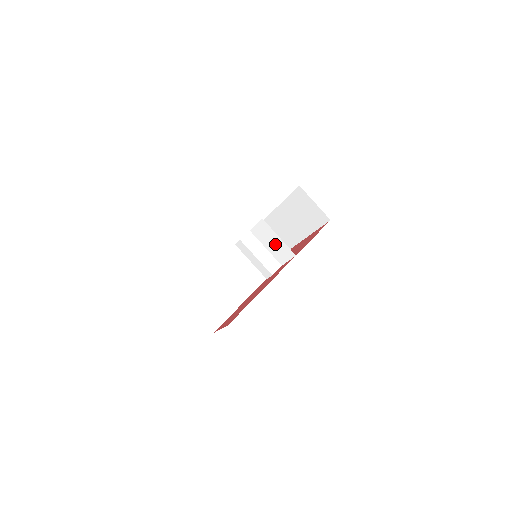
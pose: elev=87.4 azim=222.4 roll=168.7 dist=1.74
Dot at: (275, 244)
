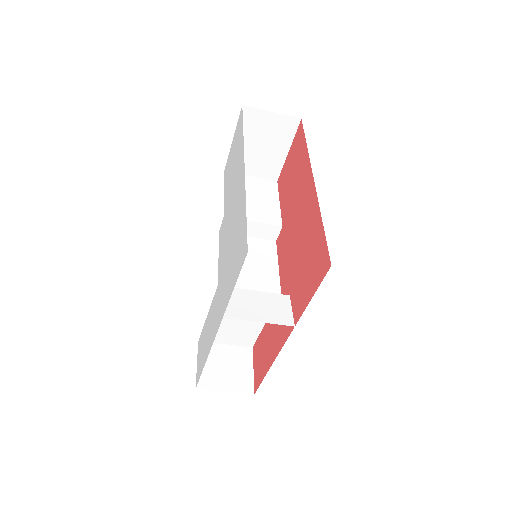
Dot at: (262, 308)
